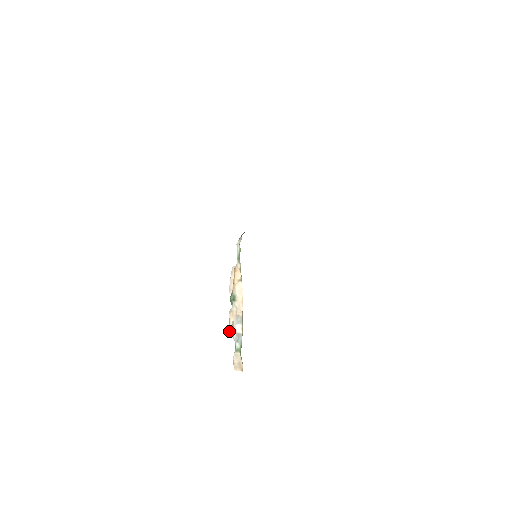
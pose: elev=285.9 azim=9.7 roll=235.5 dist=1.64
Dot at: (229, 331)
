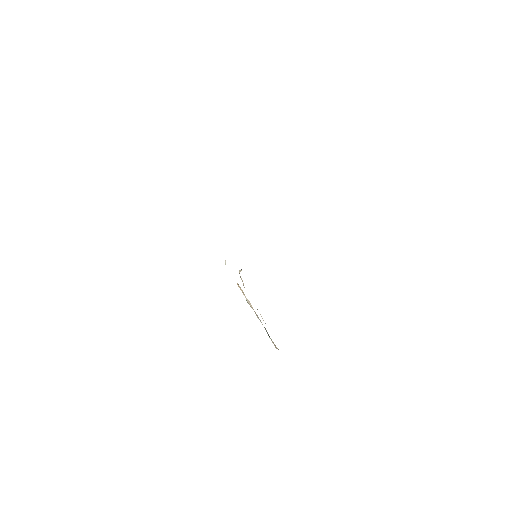
Dot at: occluded
